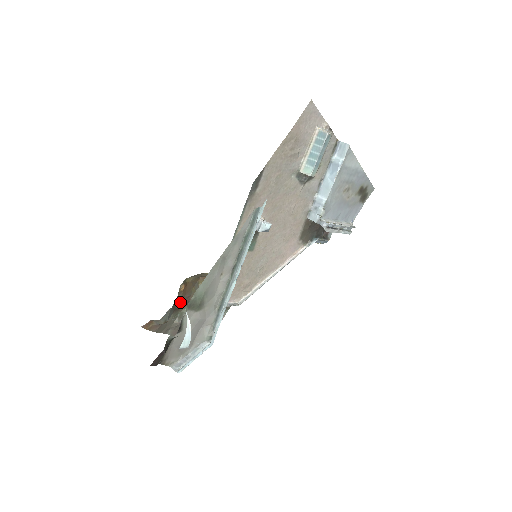
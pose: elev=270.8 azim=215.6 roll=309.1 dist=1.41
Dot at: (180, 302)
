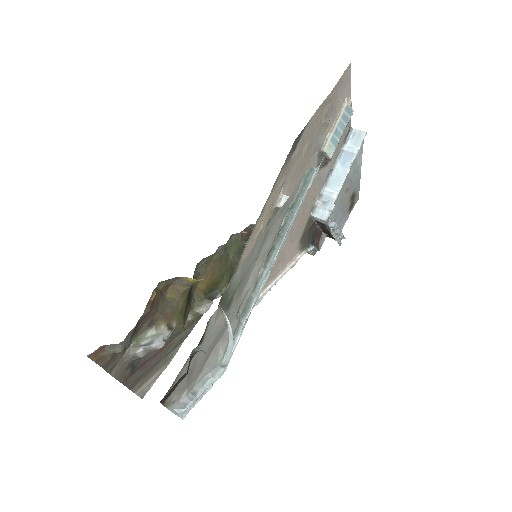
Dot at: (143, 320)
